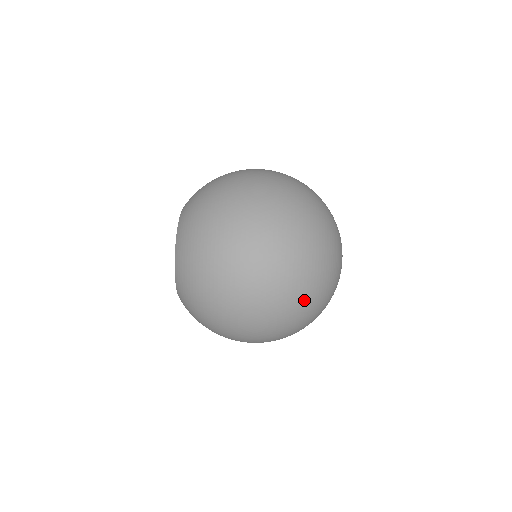
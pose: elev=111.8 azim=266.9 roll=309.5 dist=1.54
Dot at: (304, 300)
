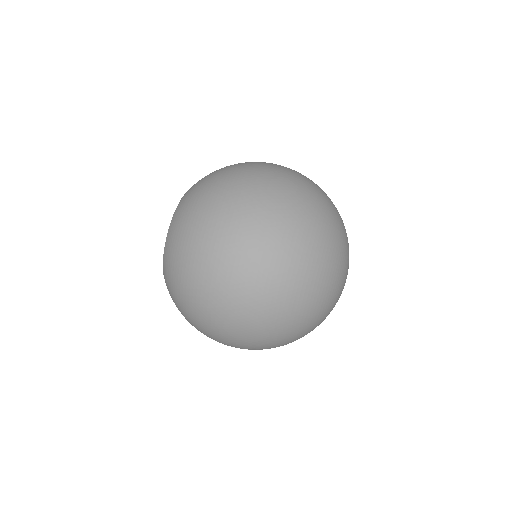
Dot at: (294, 294)
